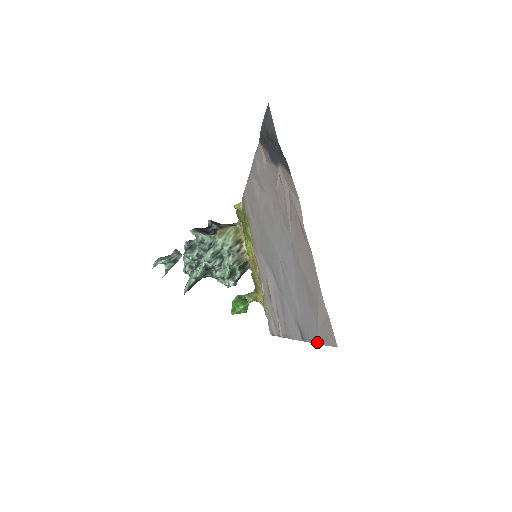
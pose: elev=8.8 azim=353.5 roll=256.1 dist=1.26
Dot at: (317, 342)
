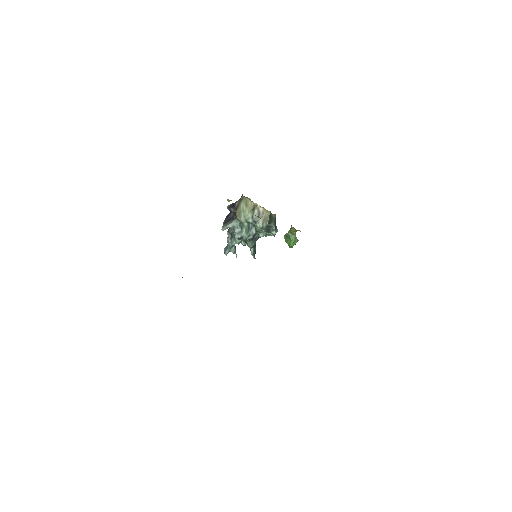
Dot at: occluded
